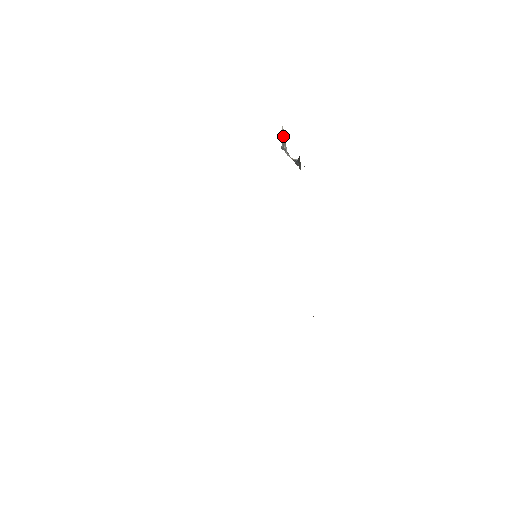
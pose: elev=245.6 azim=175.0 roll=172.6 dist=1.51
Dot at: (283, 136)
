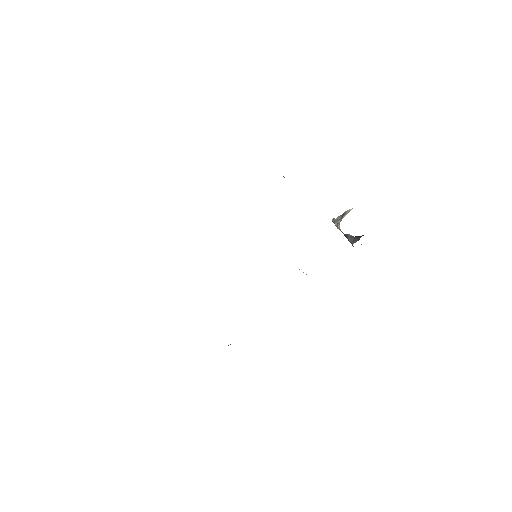
Dot at: (345, 214)
